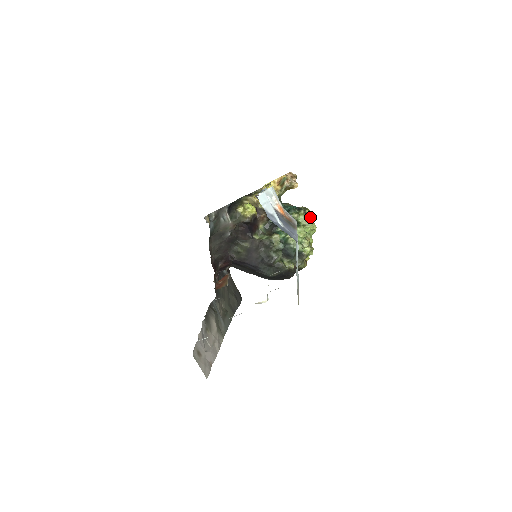
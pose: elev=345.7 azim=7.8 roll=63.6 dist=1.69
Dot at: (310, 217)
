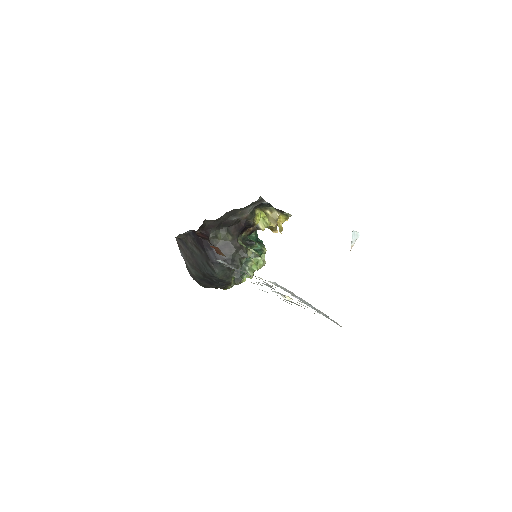
Dot at: occluded
